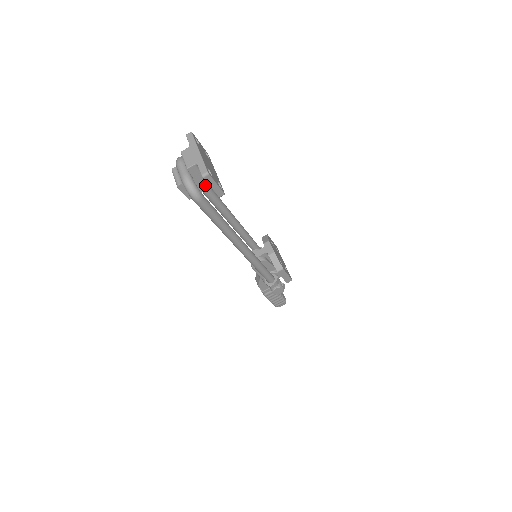
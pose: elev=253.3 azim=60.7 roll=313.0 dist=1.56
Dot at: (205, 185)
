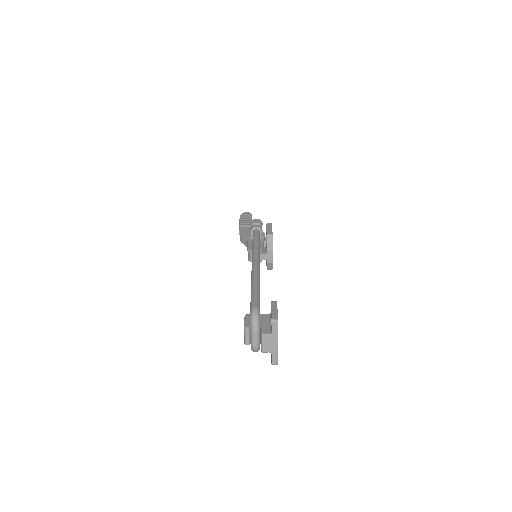
Dot at: occluded
